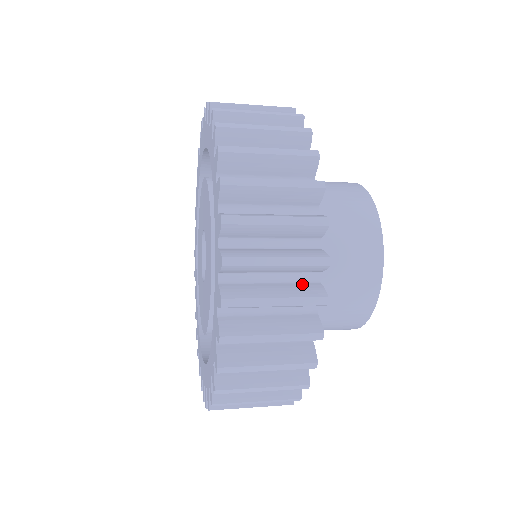
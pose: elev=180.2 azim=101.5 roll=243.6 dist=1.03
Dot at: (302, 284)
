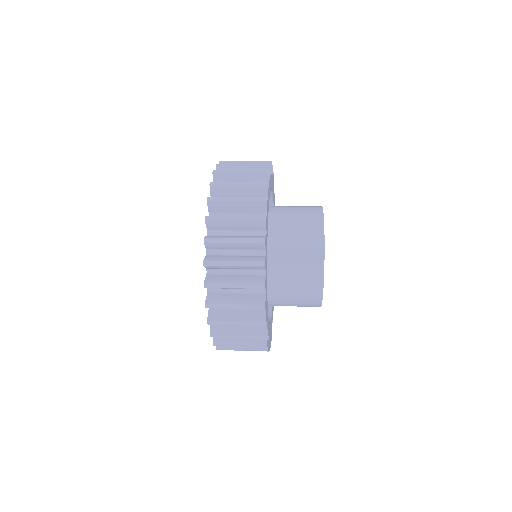
Dot at: (255, 311)
